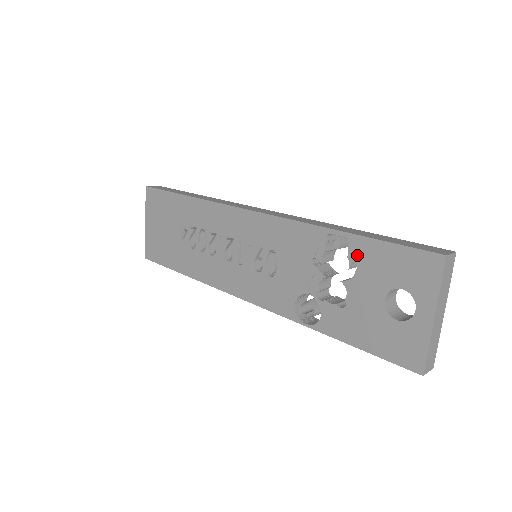
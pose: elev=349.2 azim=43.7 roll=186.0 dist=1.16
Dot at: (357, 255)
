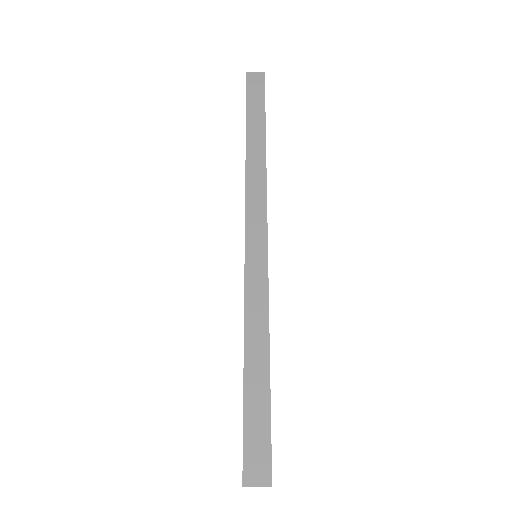
Dot at: occluded
